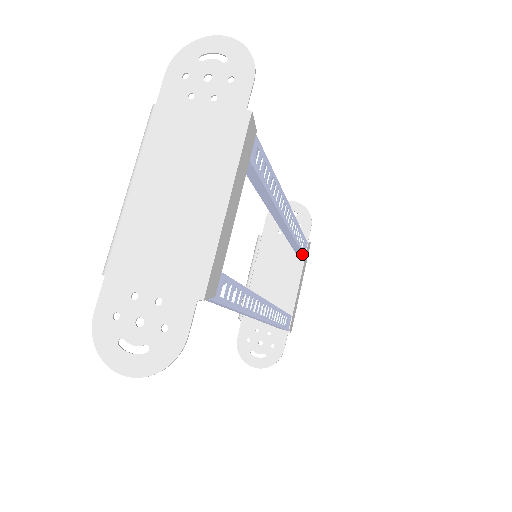
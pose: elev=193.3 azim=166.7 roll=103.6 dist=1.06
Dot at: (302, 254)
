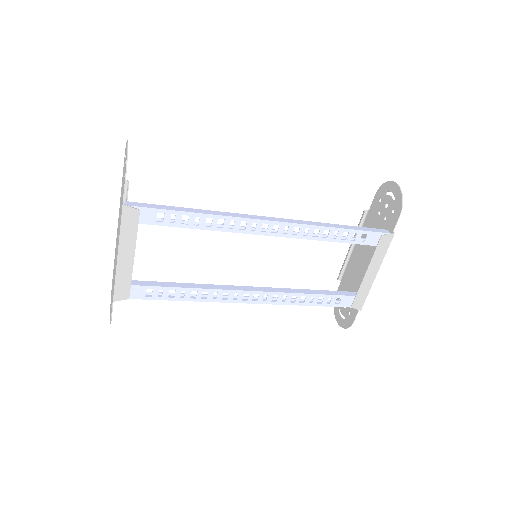
Dot at: (374, 245)
